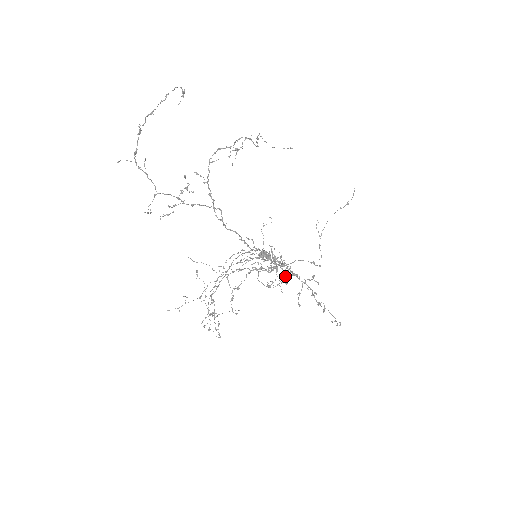
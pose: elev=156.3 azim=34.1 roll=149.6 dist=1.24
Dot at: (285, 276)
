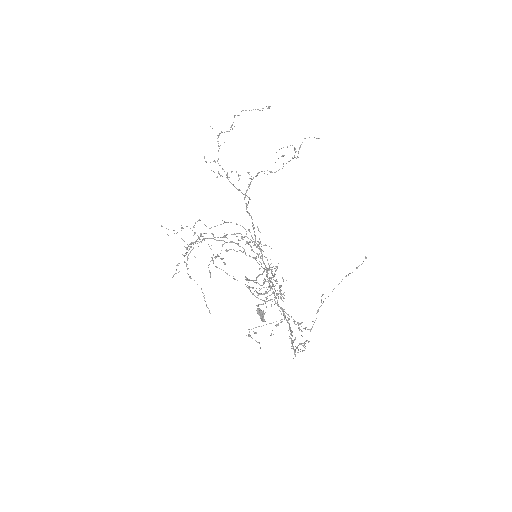
Dot at: (272, 299)
